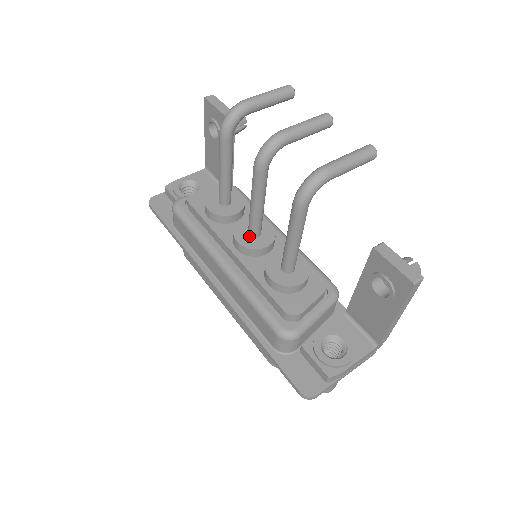
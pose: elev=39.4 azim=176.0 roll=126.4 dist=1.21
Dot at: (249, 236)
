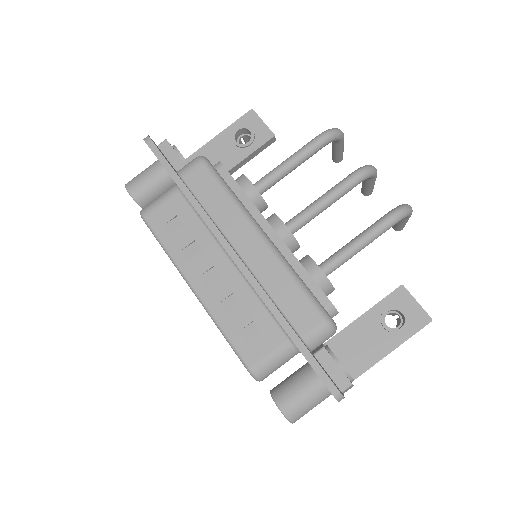
Dot at: occluded
